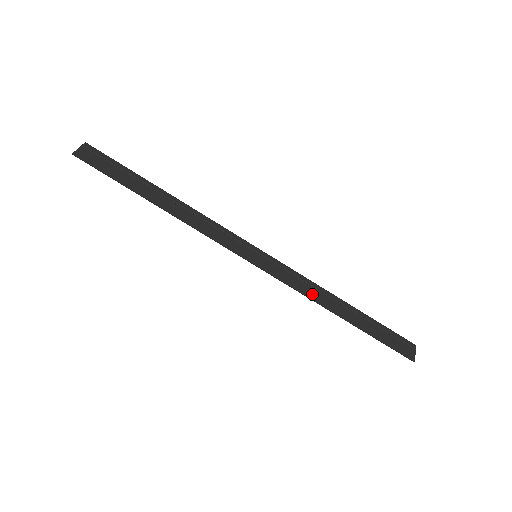
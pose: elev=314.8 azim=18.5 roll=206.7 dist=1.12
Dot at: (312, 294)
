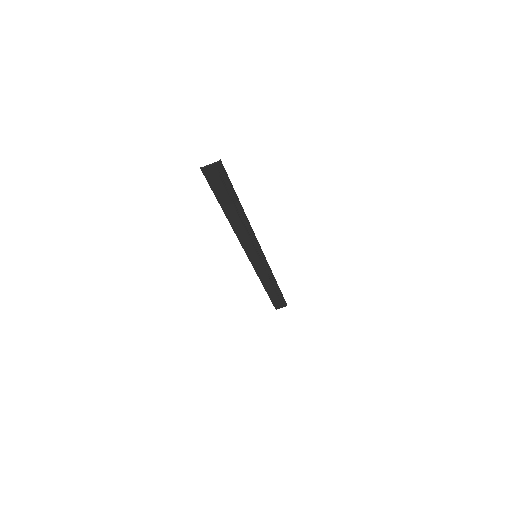
Dot at: (263, 278)
